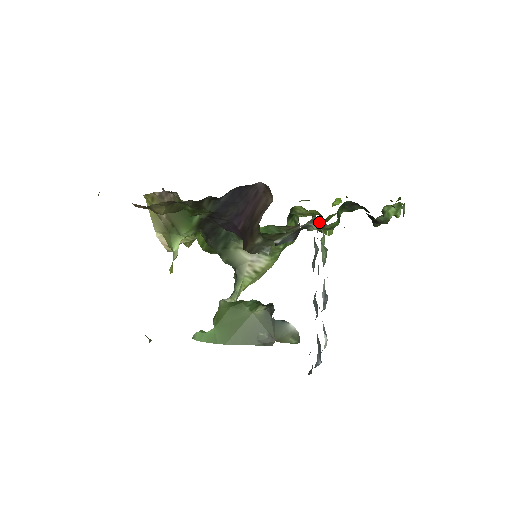
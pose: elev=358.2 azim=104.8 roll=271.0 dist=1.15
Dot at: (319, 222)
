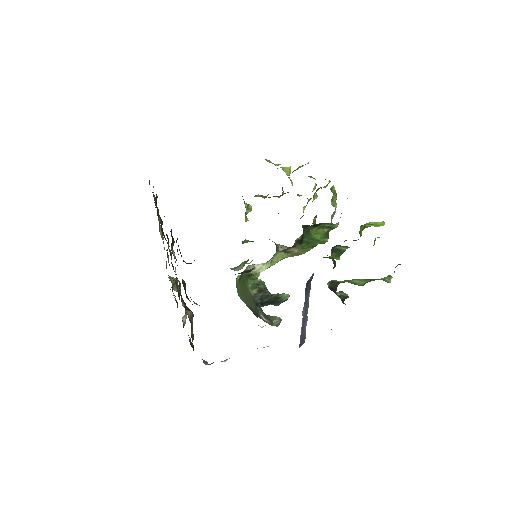
Dot at: occluded
